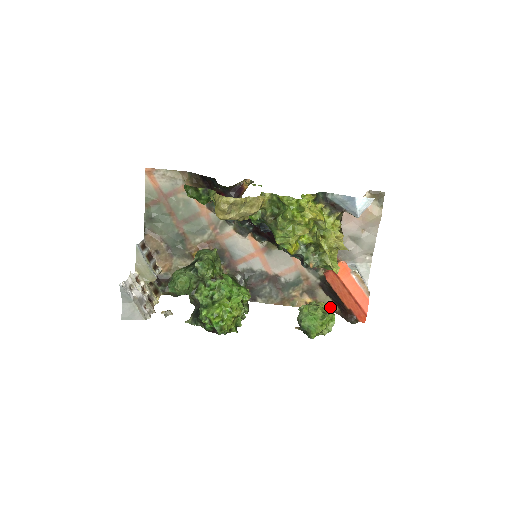
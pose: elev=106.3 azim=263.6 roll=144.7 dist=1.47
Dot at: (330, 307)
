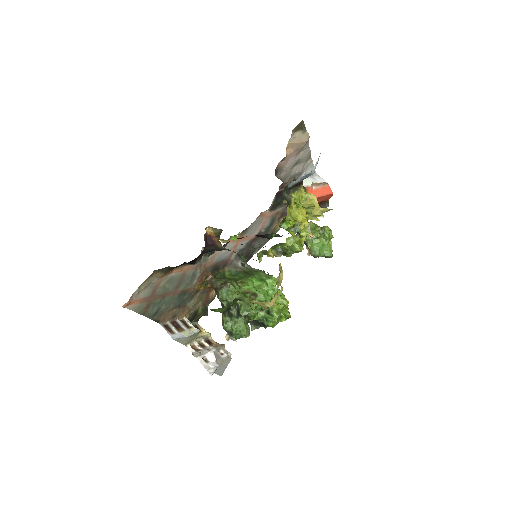
Dot at: occluded
